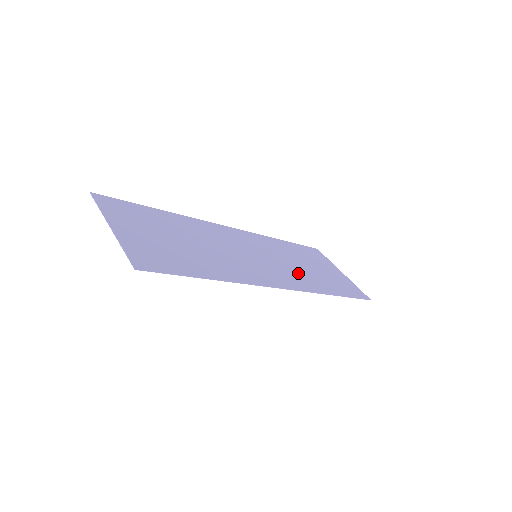
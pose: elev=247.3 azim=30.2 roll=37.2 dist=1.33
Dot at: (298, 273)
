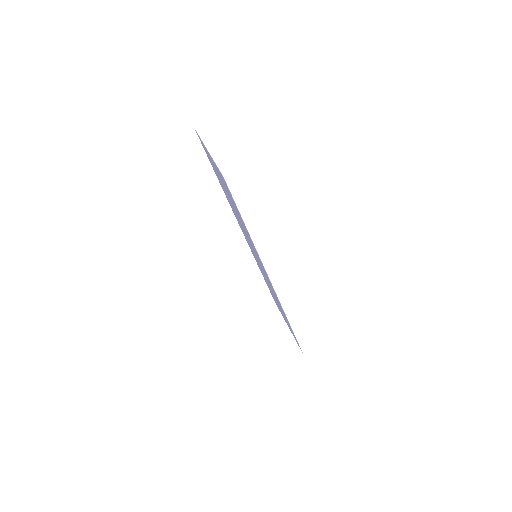
Dot at: occluded
